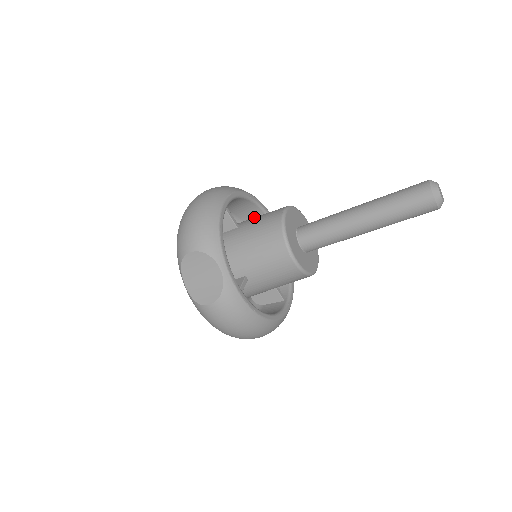
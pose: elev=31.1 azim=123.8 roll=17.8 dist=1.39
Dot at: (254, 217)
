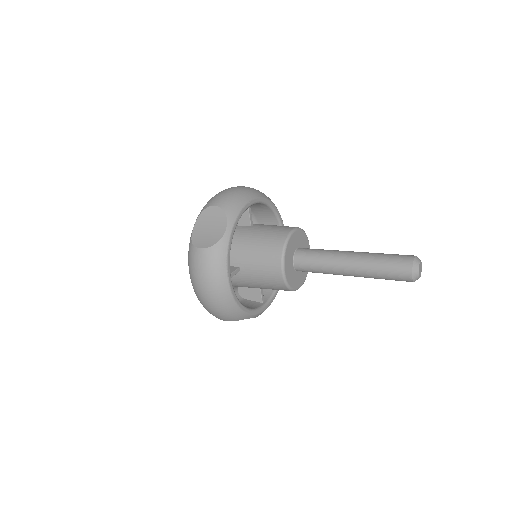
Dot at: occluded
